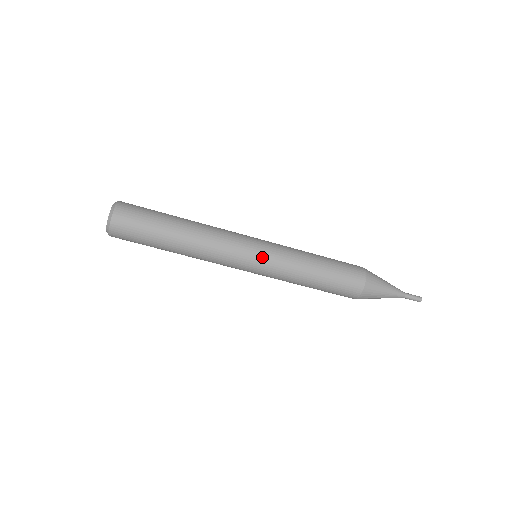
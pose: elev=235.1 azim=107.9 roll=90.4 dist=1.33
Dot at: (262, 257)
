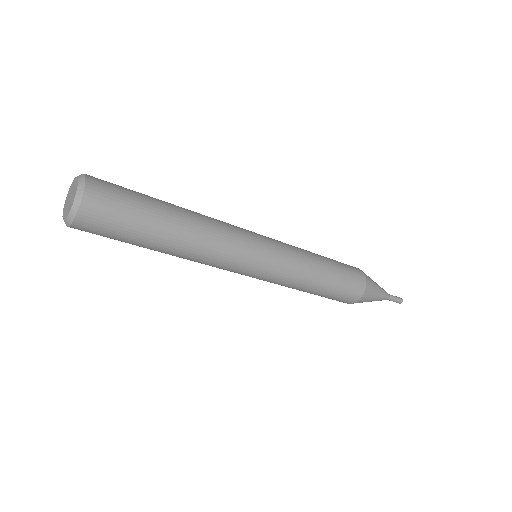
Dot at: (268, 268)
